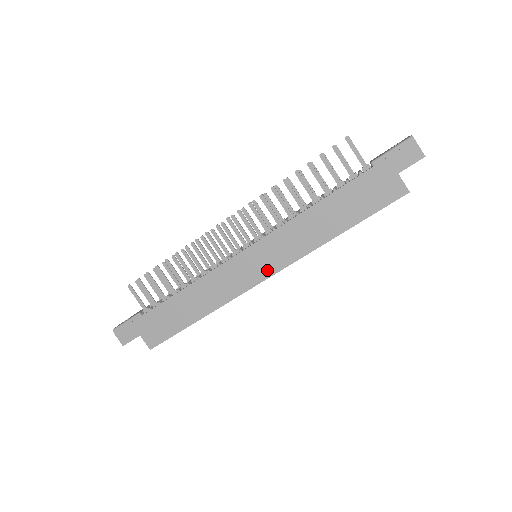
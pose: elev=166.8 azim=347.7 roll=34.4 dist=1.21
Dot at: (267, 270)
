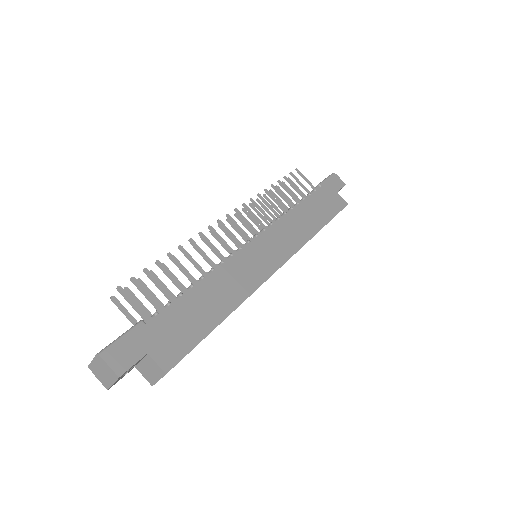
Dot at: (279, 258)
